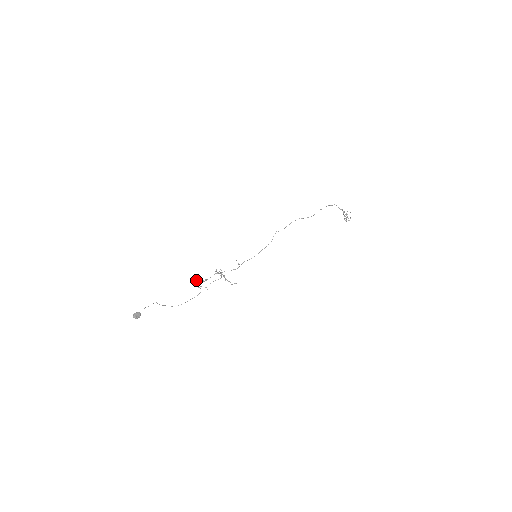
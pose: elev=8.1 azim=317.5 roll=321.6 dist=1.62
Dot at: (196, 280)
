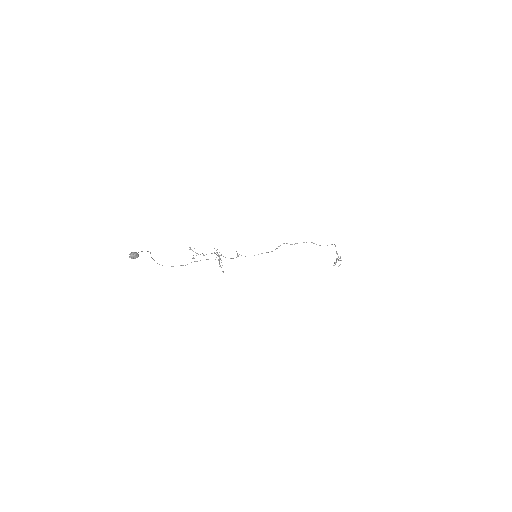
Dot at: (192, 250)
